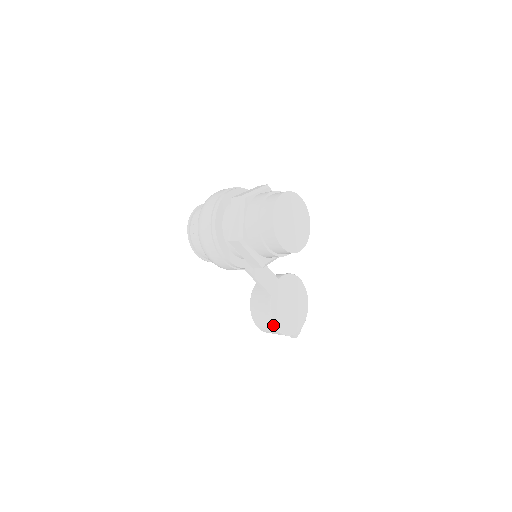
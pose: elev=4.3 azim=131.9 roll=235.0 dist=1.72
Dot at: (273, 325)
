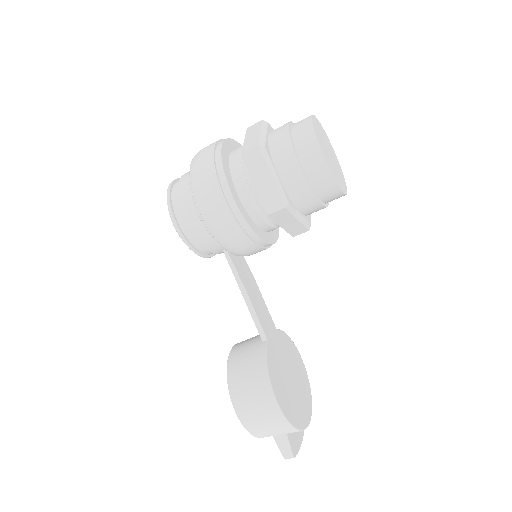
Dot at: (268, 388)
